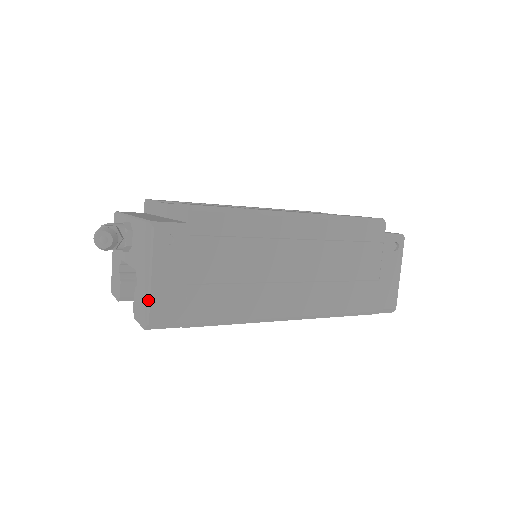
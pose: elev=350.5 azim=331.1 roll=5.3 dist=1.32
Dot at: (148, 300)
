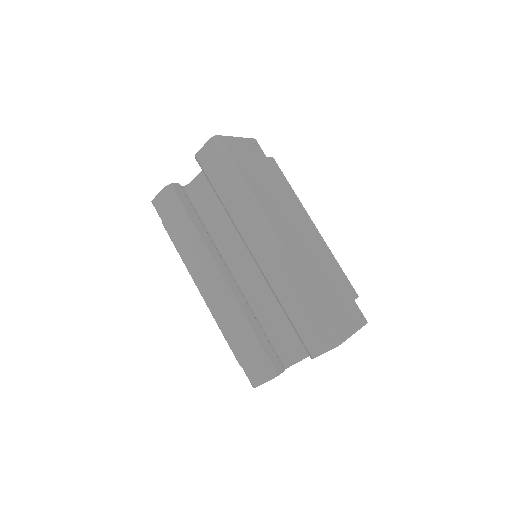
Dot at: (227, 136)
